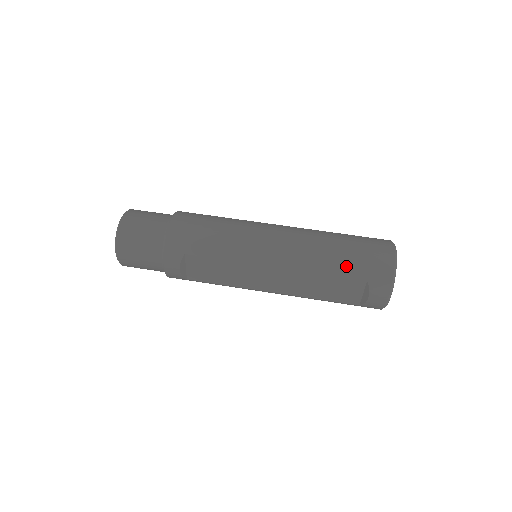
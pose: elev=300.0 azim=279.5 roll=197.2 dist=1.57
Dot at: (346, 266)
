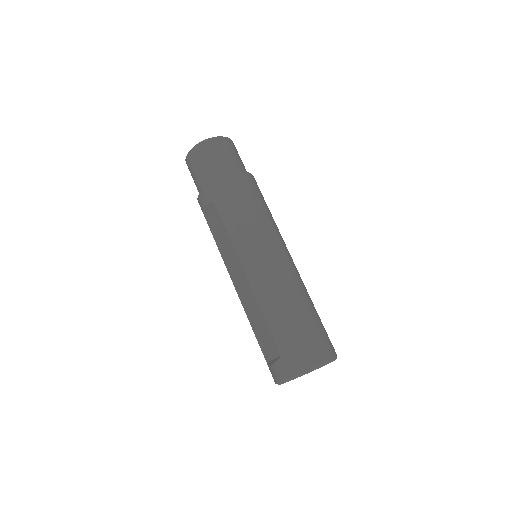
Dot at: (281, 331)
